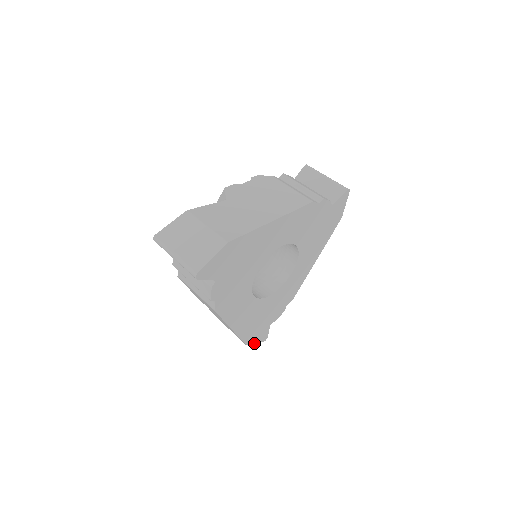
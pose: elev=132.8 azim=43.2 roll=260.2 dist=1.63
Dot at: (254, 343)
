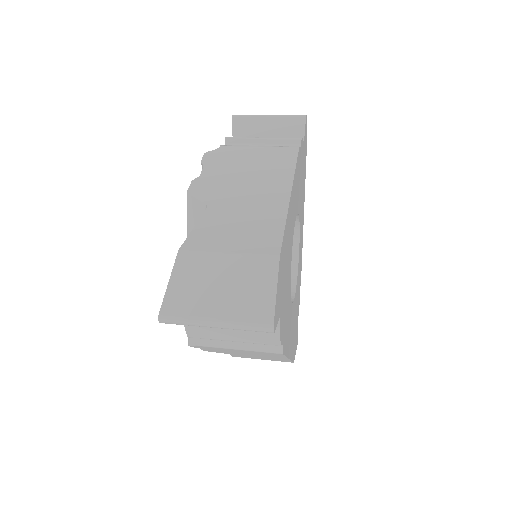
Dot at: (295, 354)
